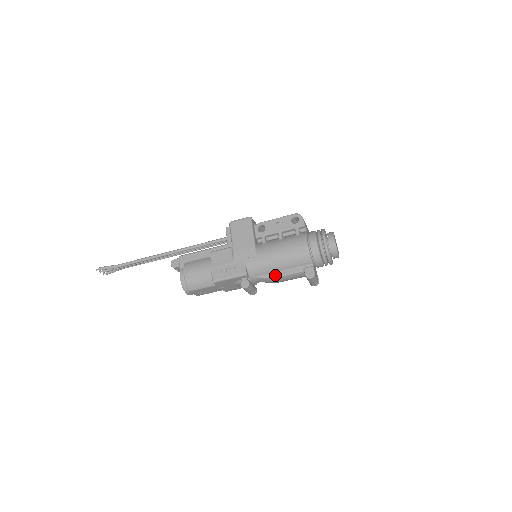
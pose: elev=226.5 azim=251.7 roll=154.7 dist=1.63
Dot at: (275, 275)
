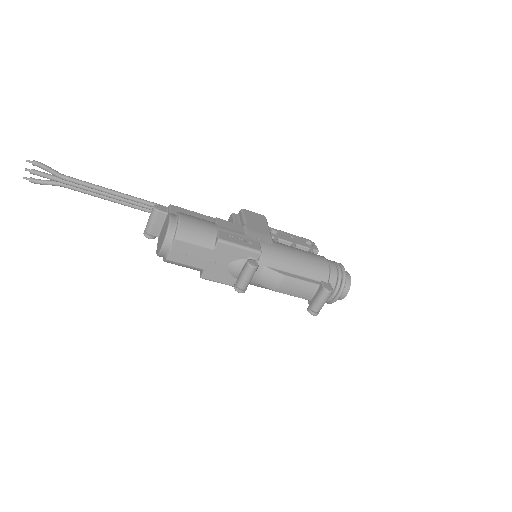
Dot at: (287, 274)
